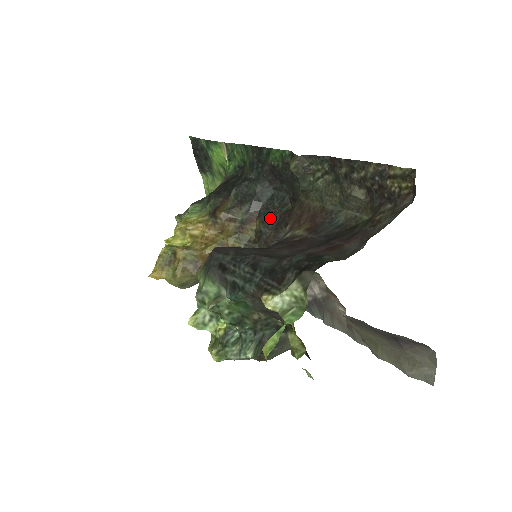
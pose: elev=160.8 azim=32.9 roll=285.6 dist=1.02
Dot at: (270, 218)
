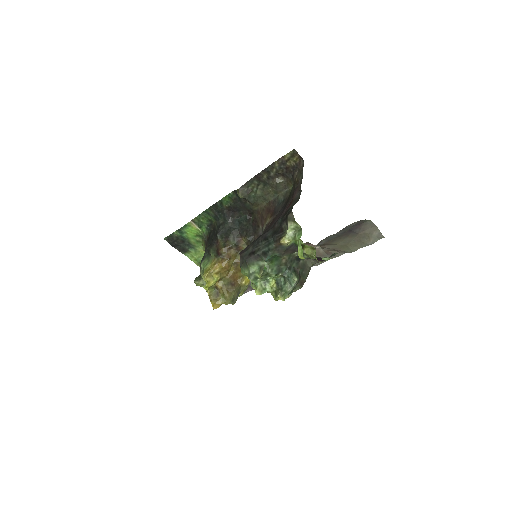
Dot at: (248, 231)
